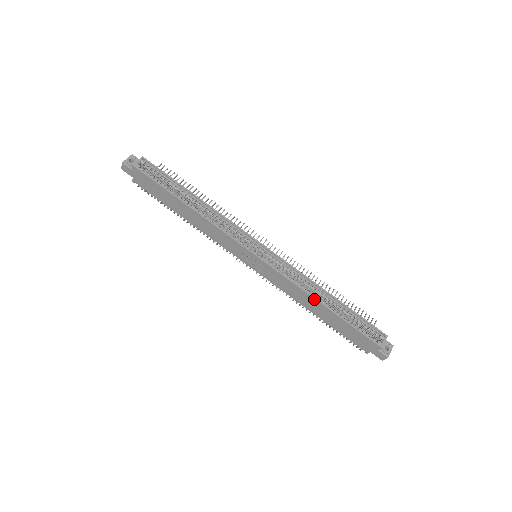
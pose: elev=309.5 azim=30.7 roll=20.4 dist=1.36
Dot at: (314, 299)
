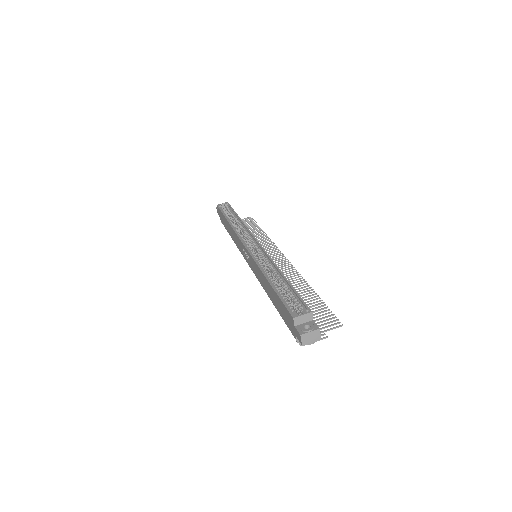
Dot at: (263, 275)
